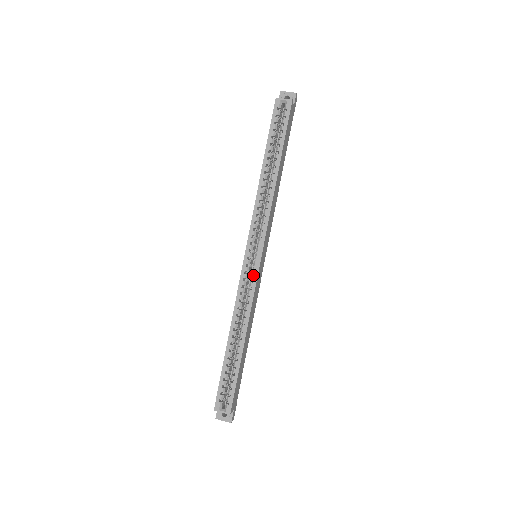
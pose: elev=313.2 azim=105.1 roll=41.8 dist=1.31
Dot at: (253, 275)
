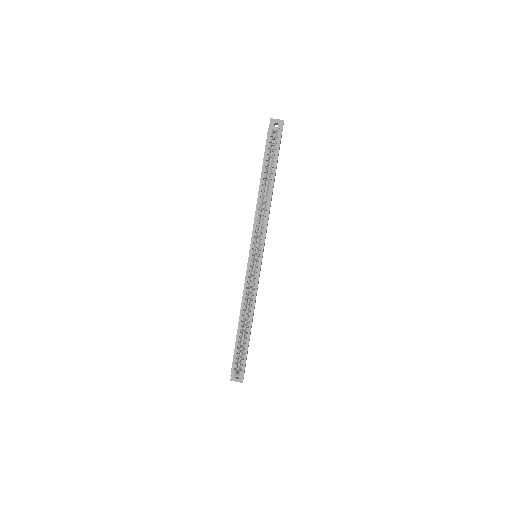
Dot at: (256, 273)
